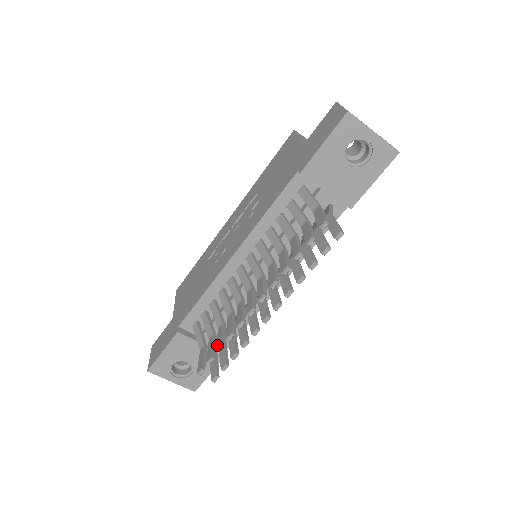
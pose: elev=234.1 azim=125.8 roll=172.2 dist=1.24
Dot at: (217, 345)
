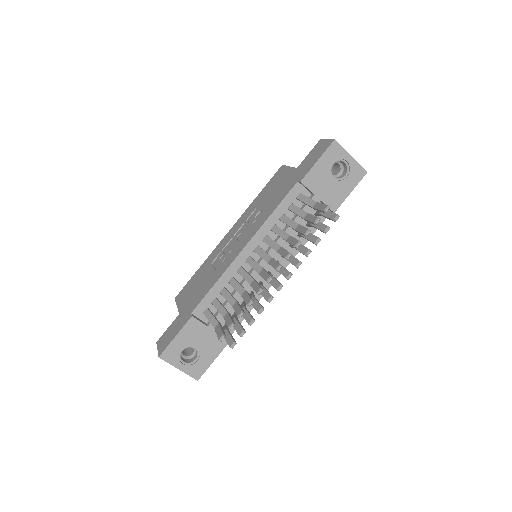
Dot at: (237, 313)
